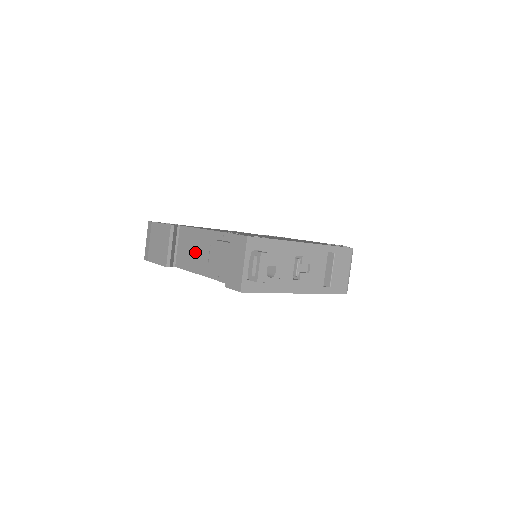
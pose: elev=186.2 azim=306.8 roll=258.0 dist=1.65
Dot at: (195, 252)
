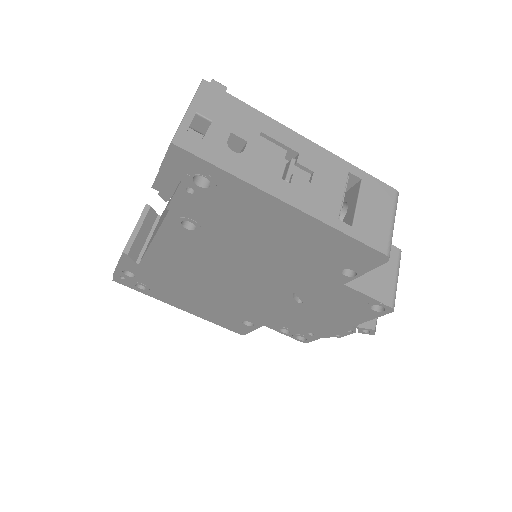
Dot at: occluded
